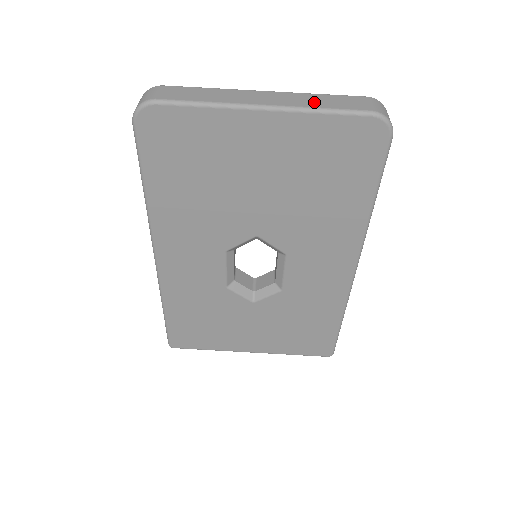
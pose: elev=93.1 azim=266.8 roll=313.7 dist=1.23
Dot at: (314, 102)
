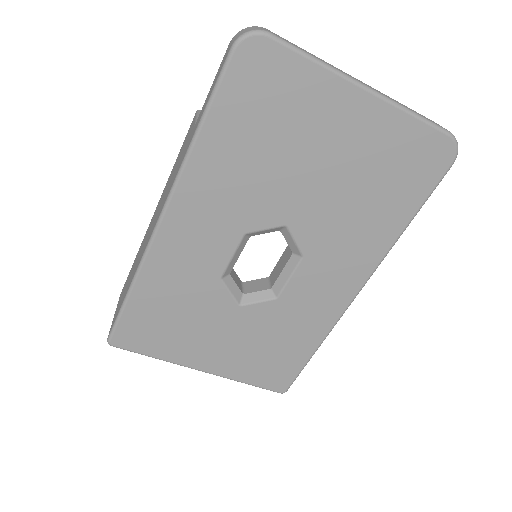
Dot at: (403, 105)
